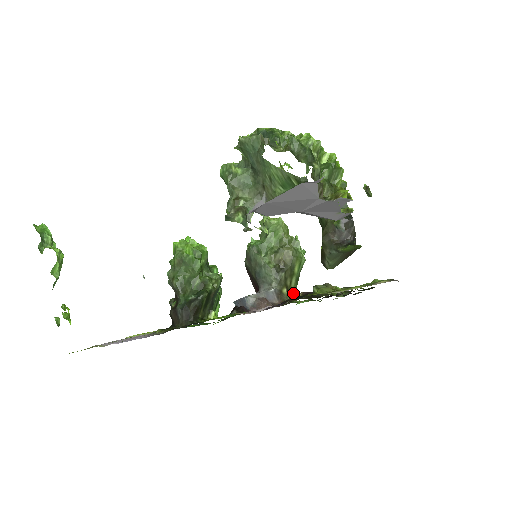
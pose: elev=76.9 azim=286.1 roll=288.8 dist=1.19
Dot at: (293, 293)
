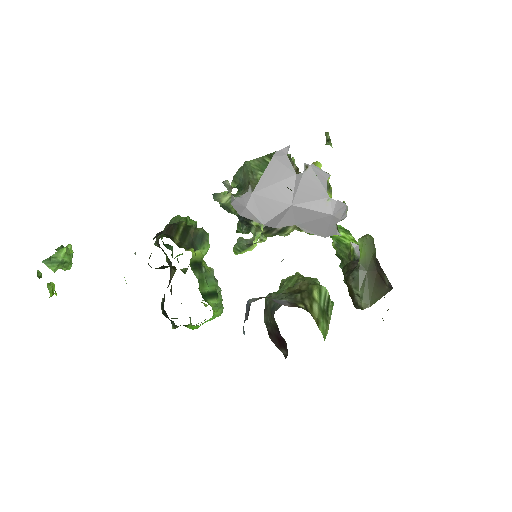
Dot at: (319, 324)
